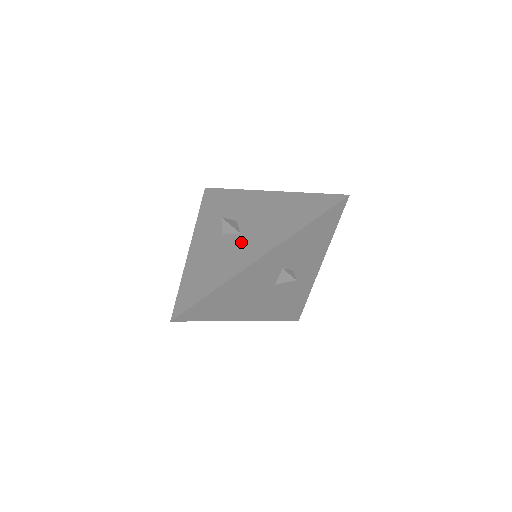
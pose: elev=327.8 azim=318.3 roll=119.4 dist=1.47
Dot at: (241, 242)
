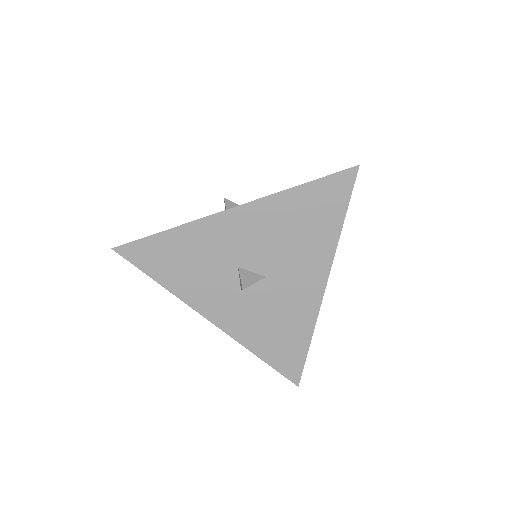
Dot at: (280, 286)
